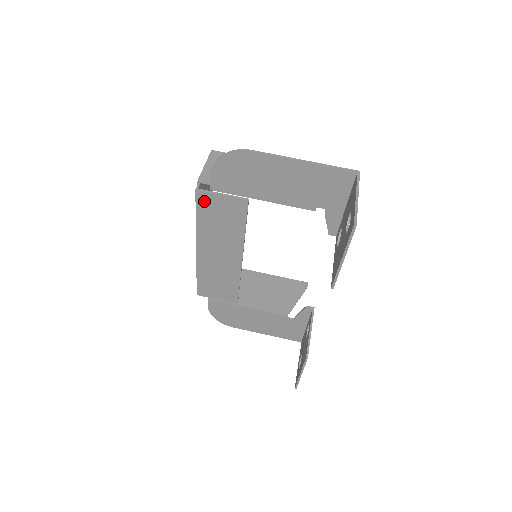
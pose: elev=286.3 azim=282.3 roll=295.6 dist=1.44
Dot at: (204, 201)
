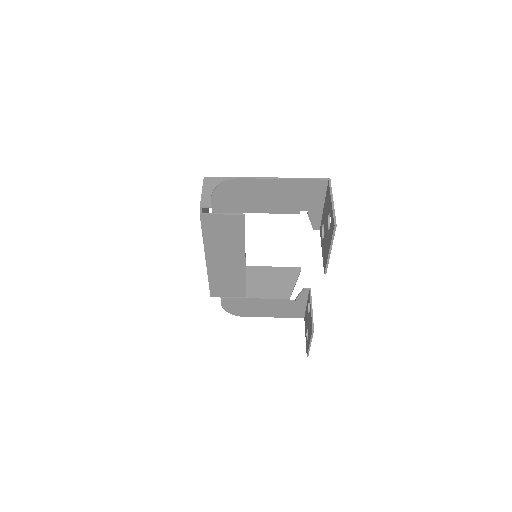
Dot at: (208, 222)
